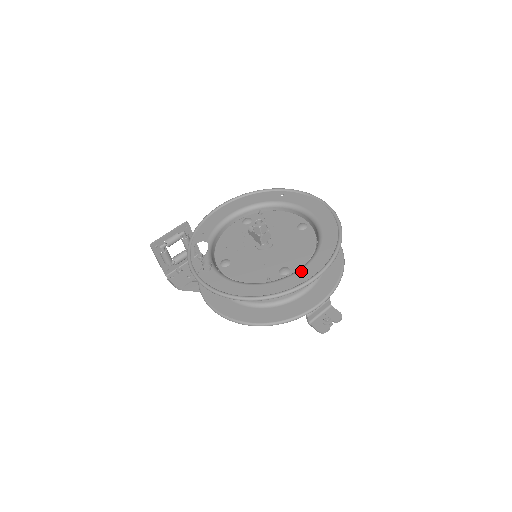
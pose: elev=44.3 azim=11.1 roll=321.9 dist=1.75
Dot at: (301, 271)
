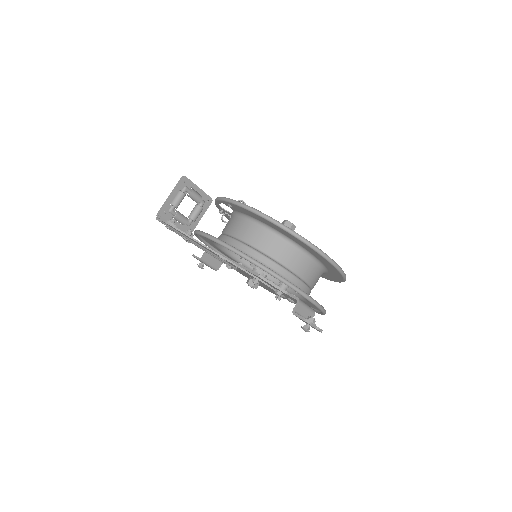
Dot at: occluded
